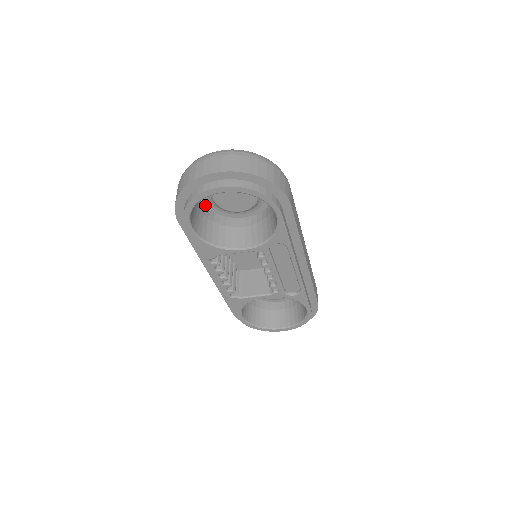
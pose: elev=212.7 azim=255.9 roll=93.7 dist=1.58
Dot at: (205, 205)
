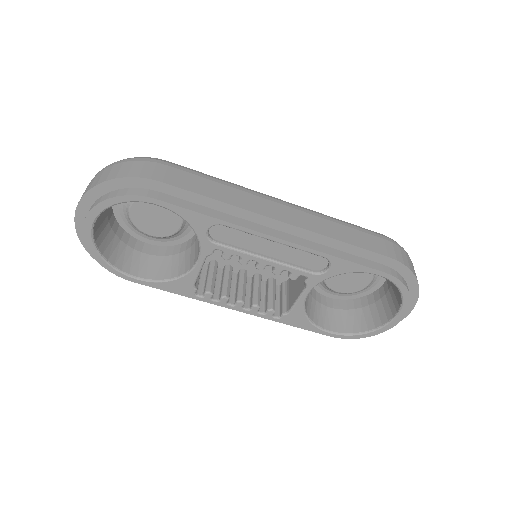
Dot at: (160, 245)
